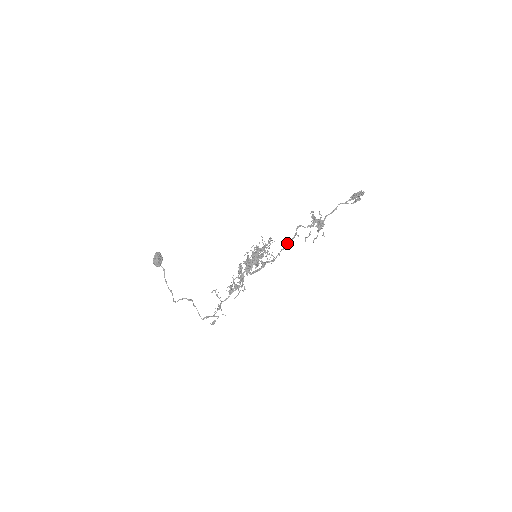
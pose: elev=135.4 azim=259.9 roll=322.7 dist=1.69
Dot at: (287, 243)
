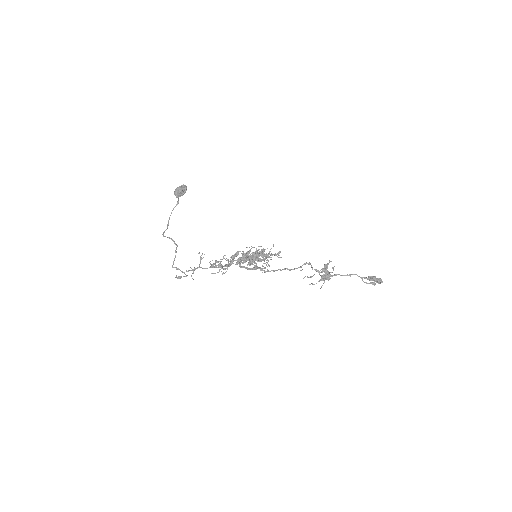
Dot at: occluded
